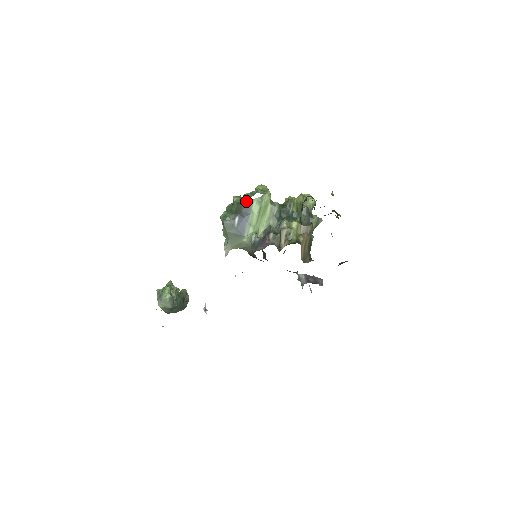
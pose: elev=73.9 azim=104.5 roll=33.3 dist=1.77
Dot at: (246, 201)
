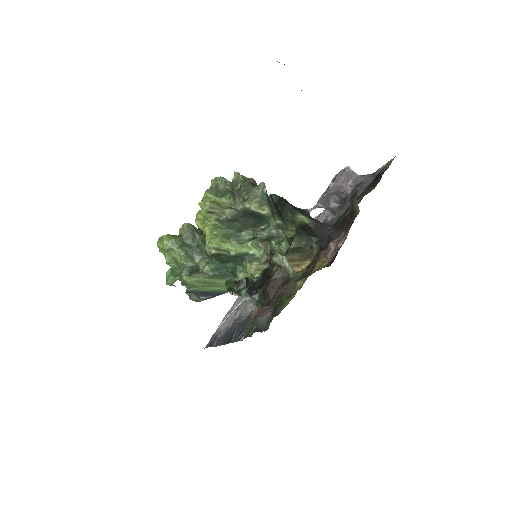
Dot at: occluded
